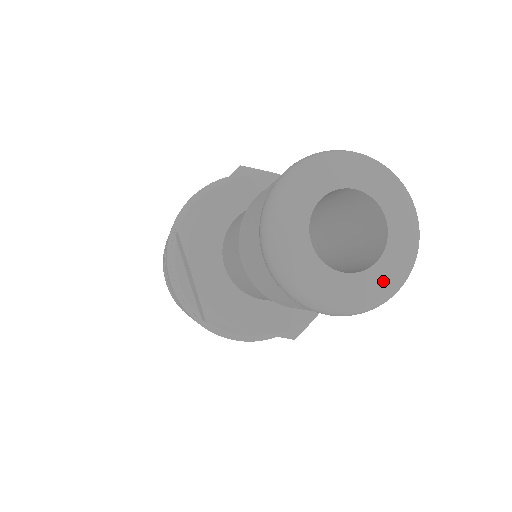
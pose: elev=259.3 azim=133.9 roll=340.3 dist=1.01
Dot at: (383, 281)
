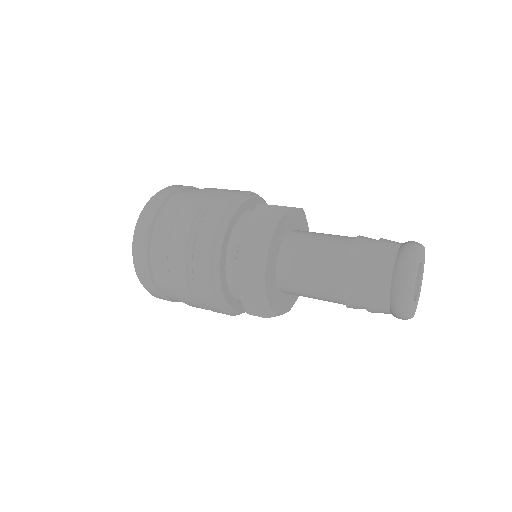
Dot at: (418, 298)
